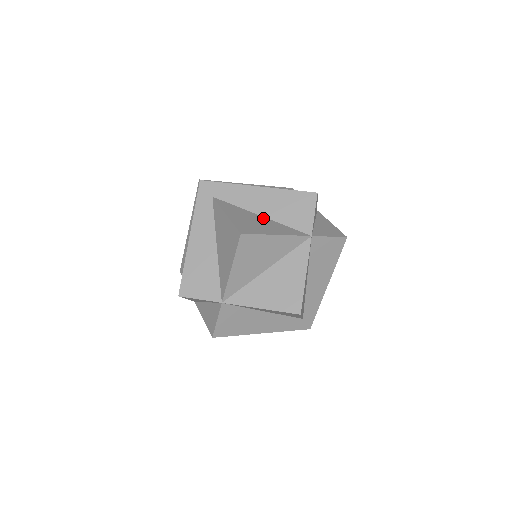
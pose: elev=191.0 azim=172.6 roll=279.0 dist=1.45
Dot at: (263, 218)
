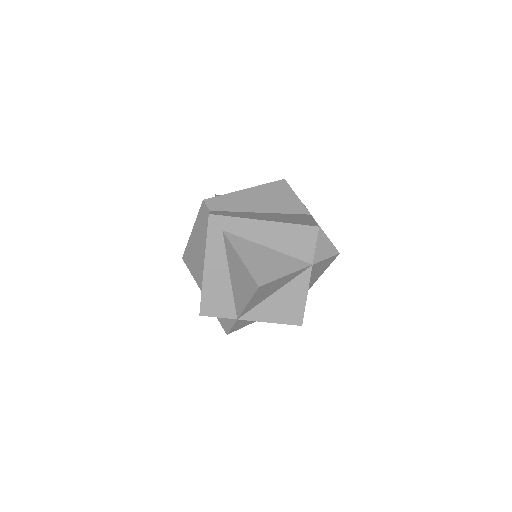
Dot at: (271, 251)
